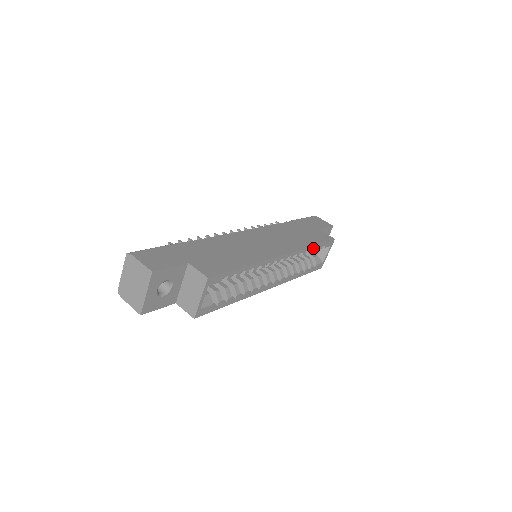
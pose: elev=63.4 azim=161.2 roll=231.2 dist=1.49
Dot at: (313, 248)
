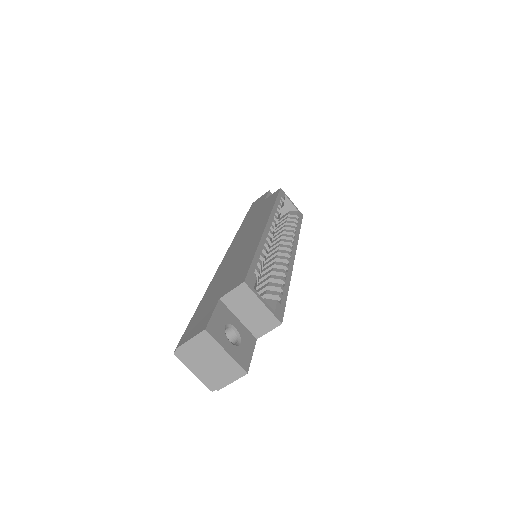
Dot at: (277, 205)
